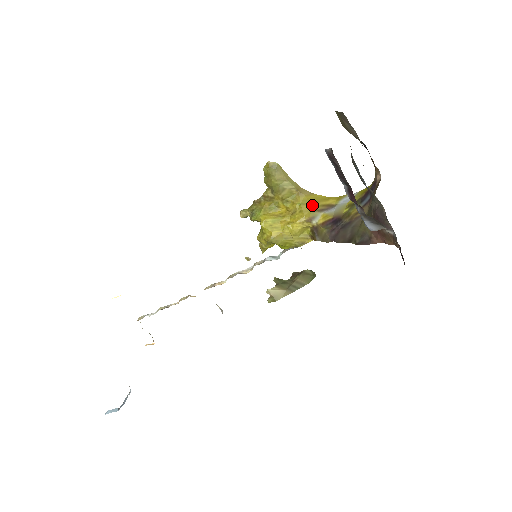
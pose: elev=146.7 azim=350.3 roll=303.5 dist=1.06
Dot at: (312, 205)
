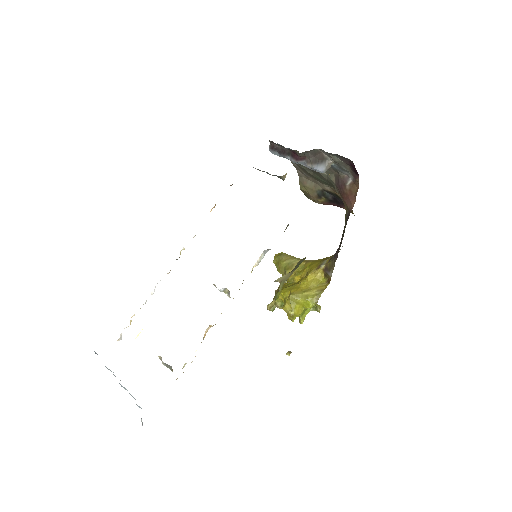
Dot at: (319, 262)
